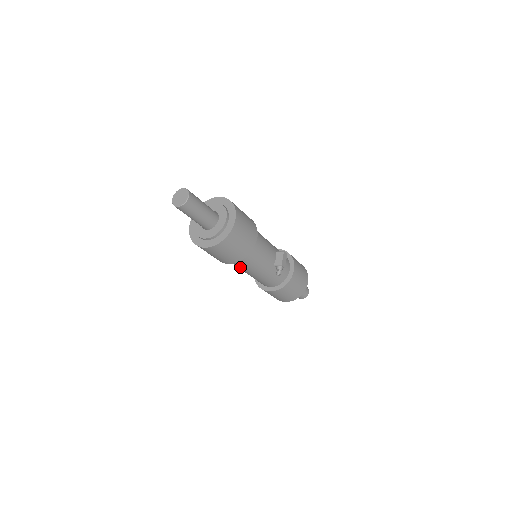
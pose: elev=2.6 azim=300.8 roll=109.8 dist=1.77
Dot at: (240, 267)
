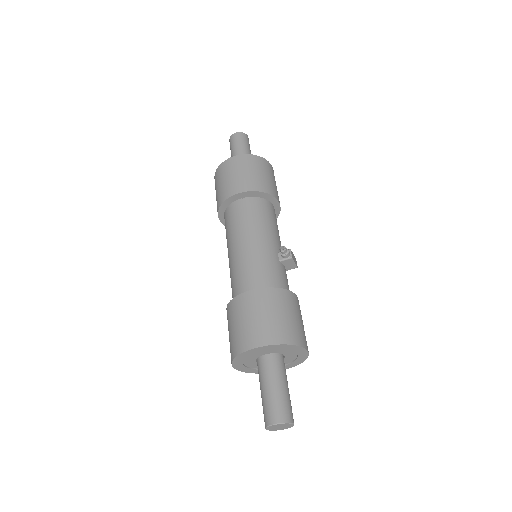
Dot at: (240, 222)
